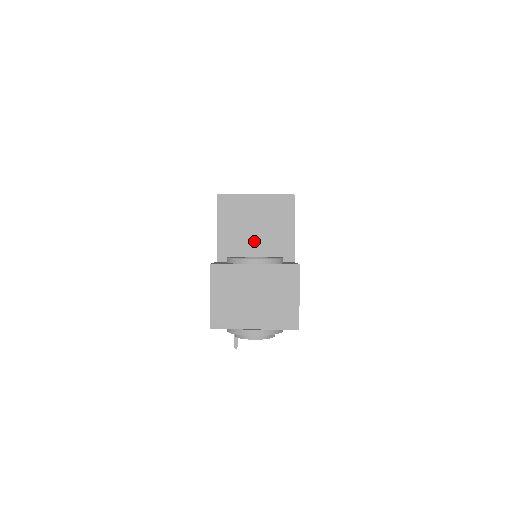
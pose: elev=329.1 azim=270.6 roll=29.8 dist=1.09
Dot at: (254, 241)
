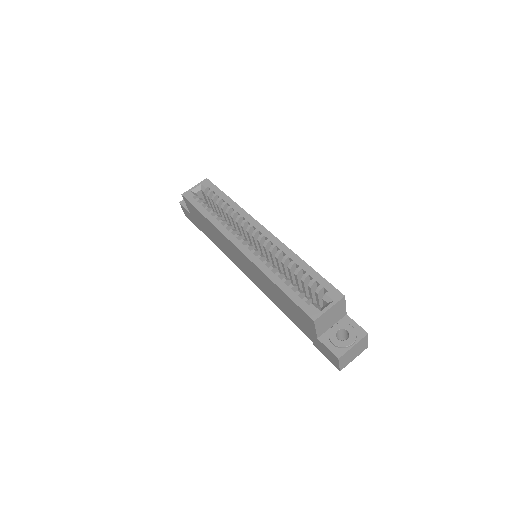
Dot at: (331, 321)
